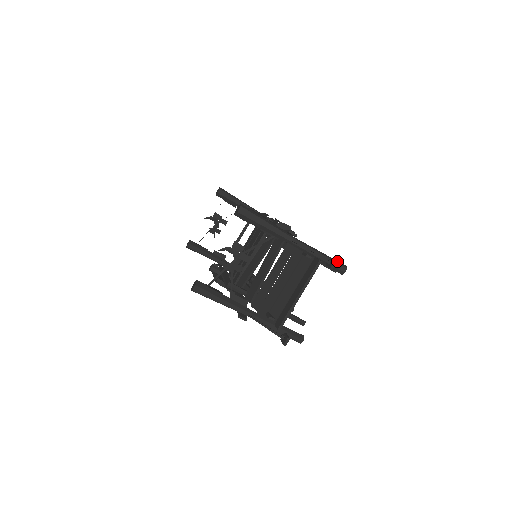
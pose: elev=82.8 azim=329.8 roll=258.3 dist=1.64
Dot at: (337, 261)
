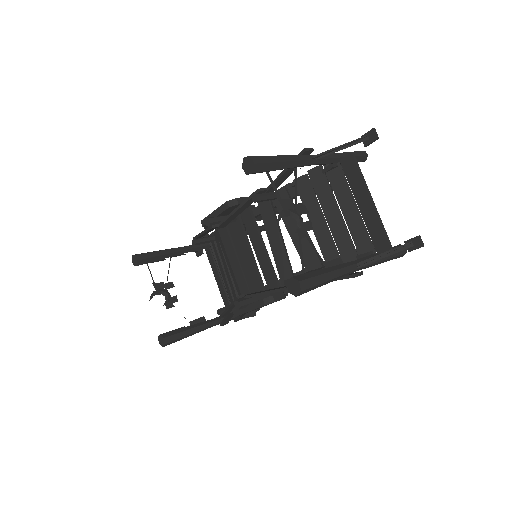
Dot at: occluded
